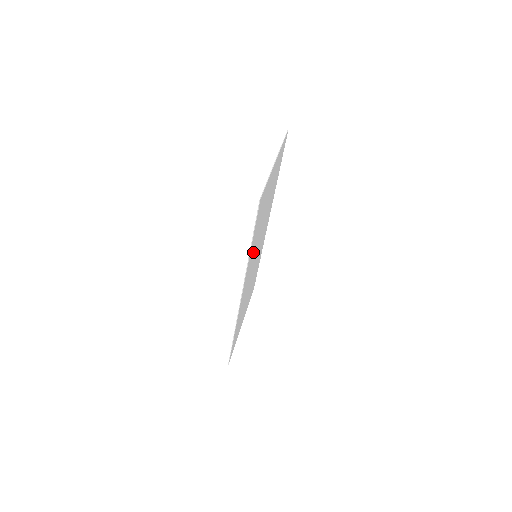
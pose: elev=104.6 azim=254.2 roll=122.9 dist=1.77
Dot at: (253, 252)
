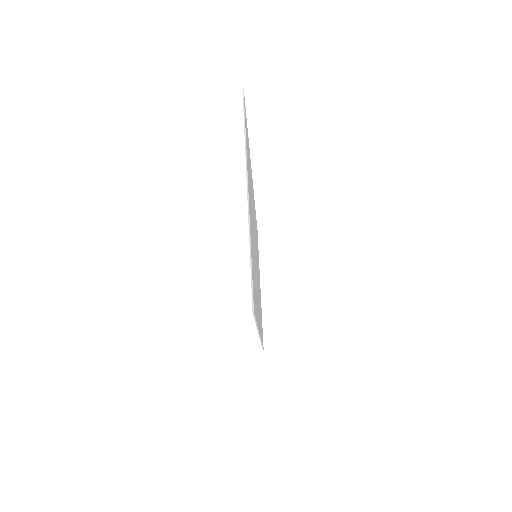
Dot at: occluded
